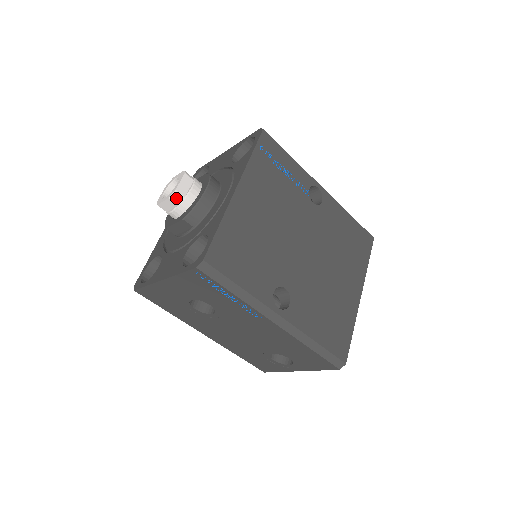
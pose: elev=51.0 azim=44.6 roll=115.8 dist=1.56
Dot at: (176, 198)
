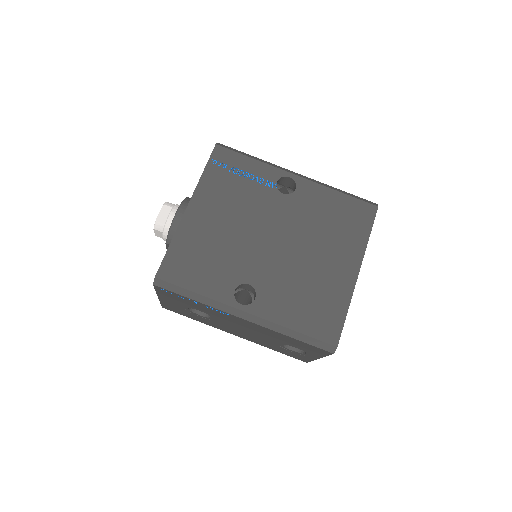
Dot at: (158, 227)
